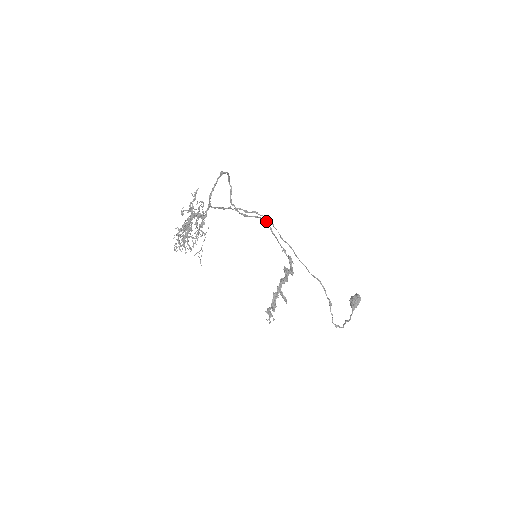
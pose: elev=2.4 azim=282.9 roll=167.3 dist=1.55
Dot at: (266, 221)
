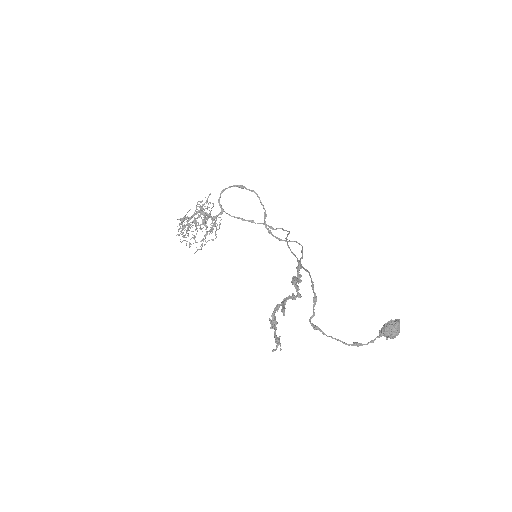
Dot at: occluded
